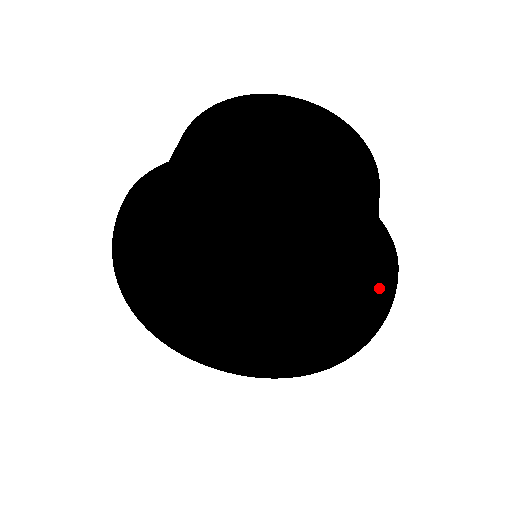
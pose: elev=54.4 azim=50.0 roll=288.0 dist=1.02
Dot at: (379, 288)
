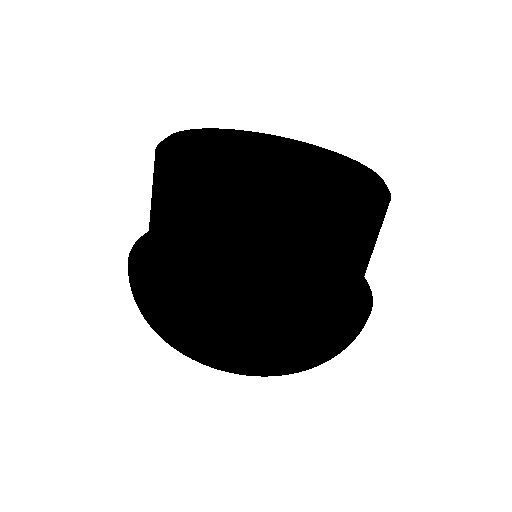
Dot at: occluded
